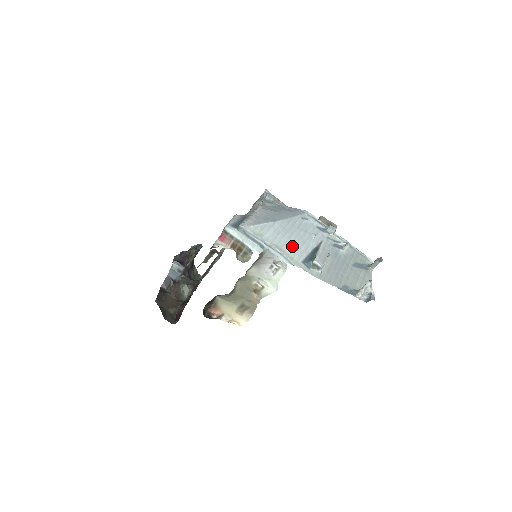
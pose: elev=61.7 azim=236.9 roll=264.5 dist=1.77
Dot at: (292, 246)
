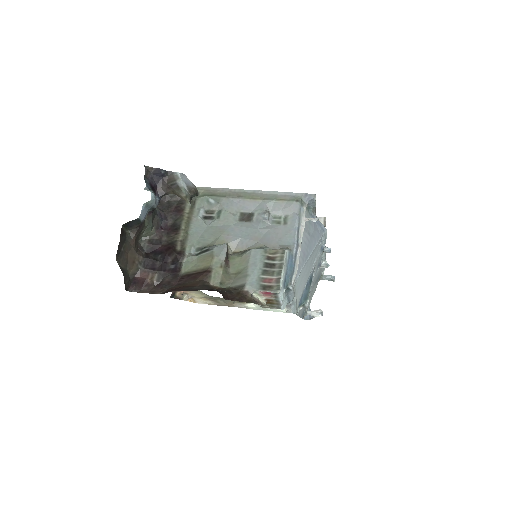
Dot at: (302, 287)
